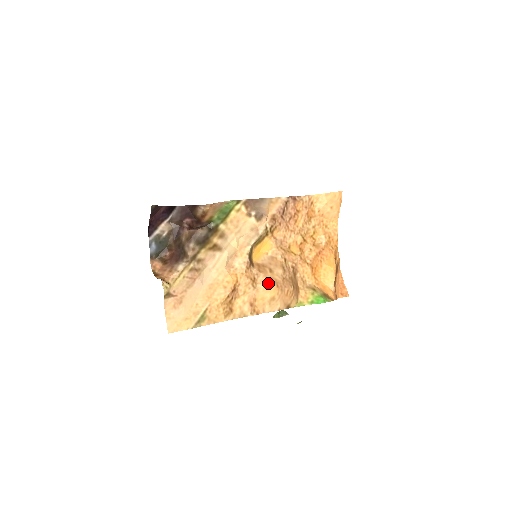
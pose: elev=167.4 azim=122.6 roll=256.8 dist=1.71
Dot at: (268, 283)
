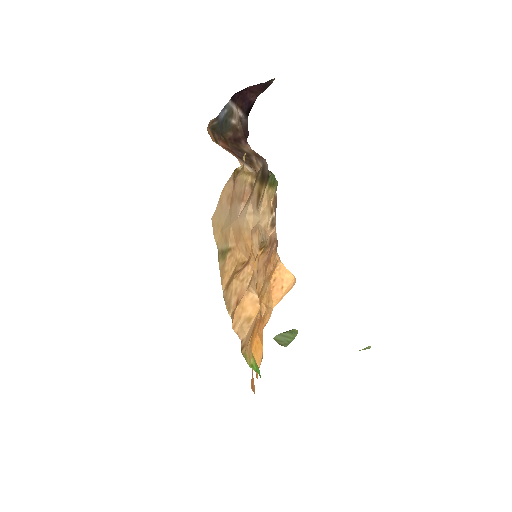
Dot at: occluded
